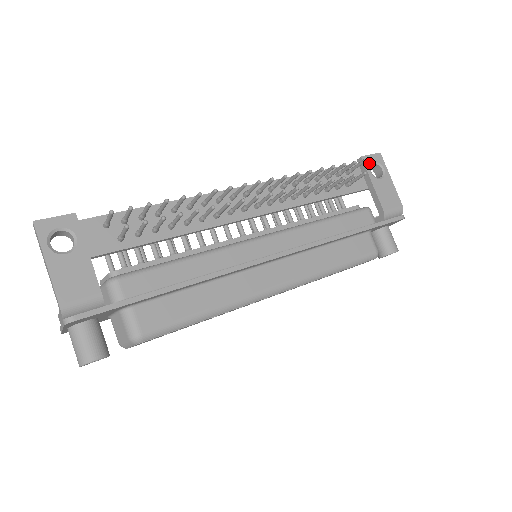
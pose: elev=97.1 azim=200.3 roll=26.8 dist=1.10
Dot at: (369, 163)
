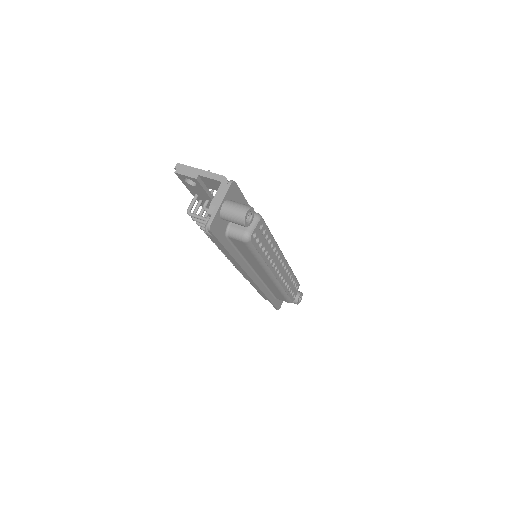
Dot at: occluded
